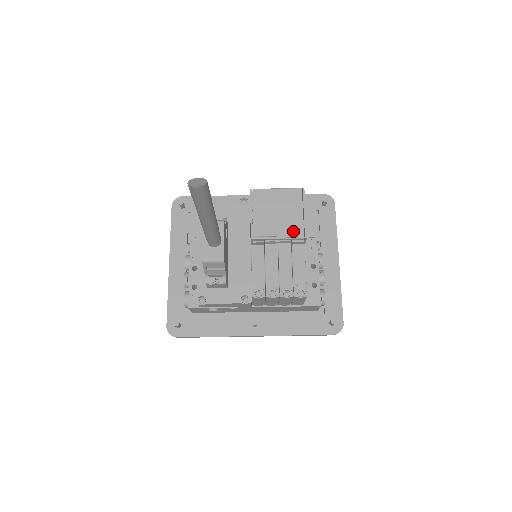
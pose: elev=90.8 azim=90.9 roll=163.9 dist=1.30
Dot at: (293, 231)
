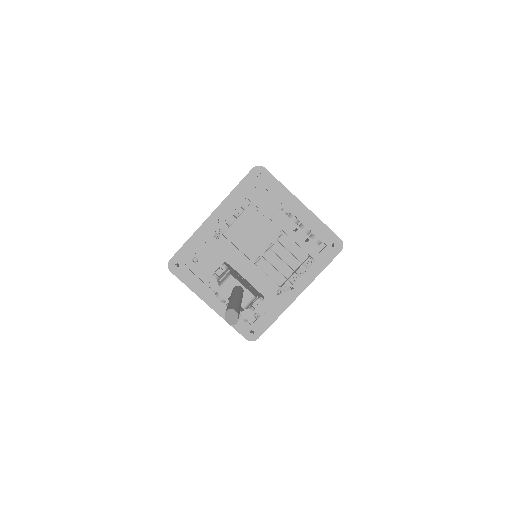
Dot at: (272, 236)
